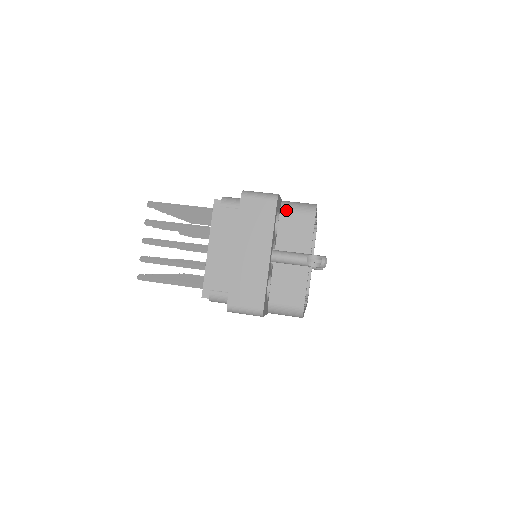
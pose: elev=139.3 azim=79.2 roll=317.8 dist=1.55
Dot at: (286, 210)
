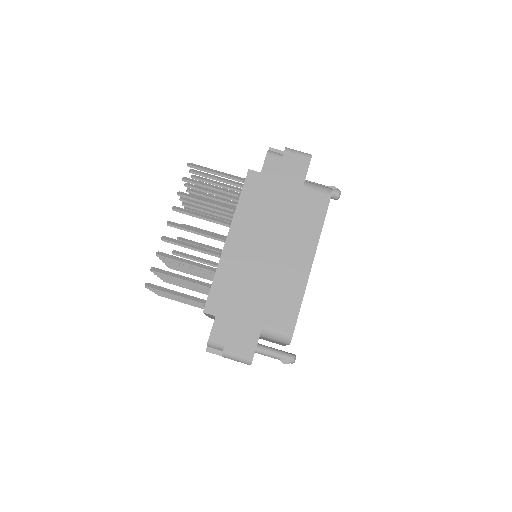
Dot at: occluded
